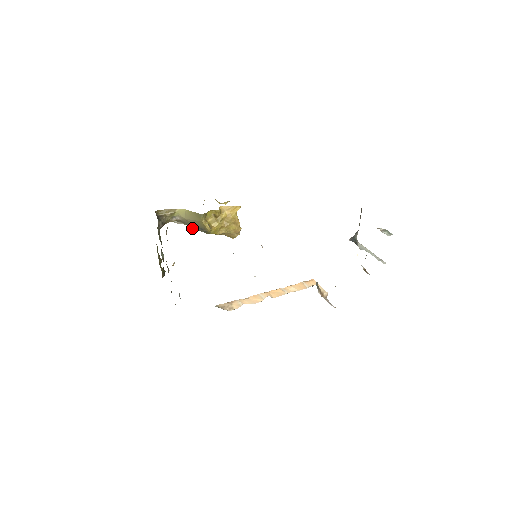
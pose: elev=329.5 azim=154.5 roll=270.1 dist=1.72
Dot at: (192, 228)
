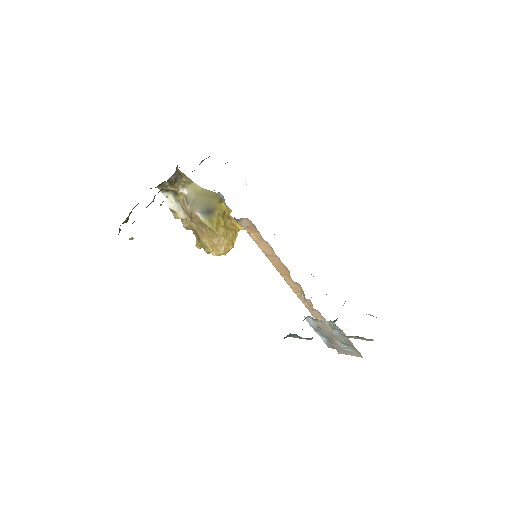
Dot at: (191, 211)
